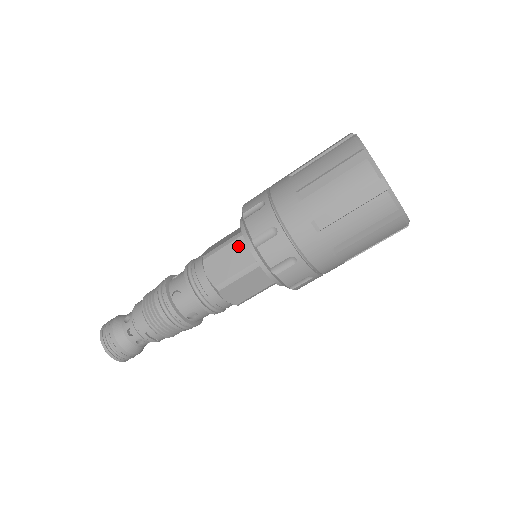
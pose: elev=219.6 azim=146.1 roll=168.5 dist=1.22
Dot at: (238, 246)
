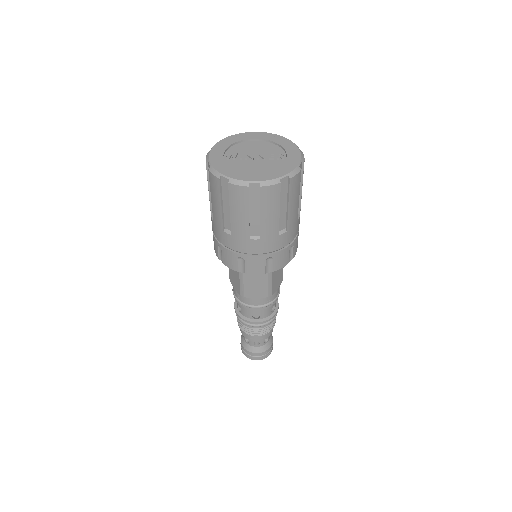
Dot at: occluded
